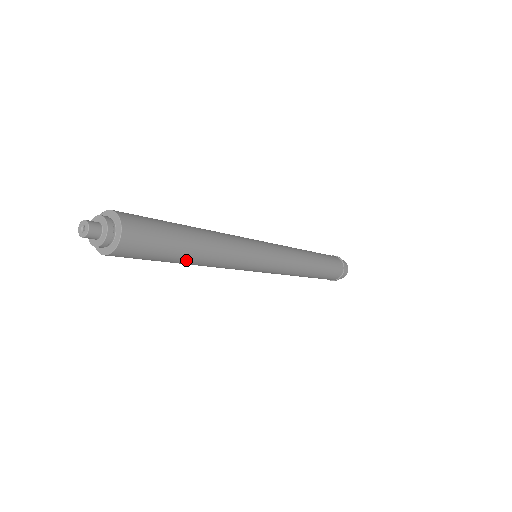
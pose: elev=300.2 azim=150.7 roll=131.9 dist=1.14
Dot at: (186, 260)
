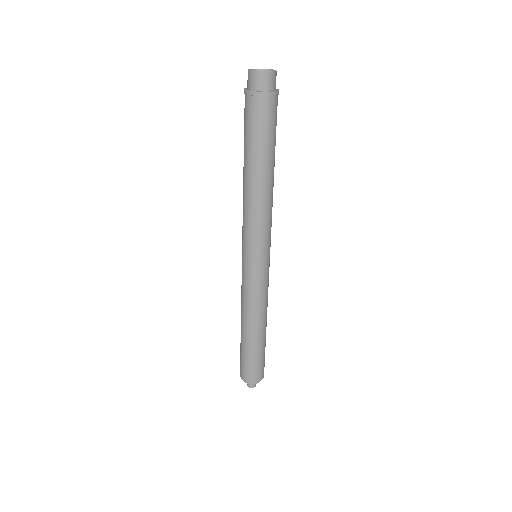
Dot at: occluded
